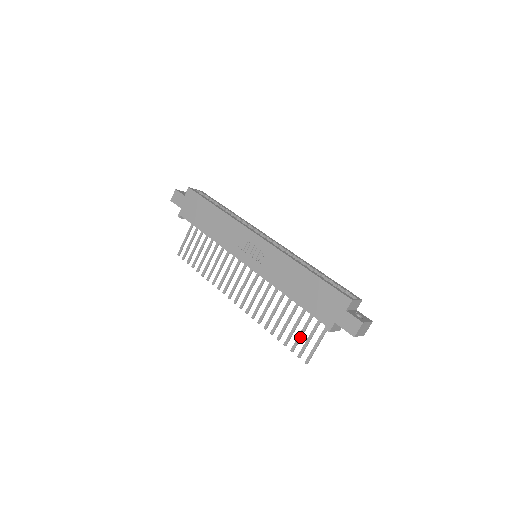
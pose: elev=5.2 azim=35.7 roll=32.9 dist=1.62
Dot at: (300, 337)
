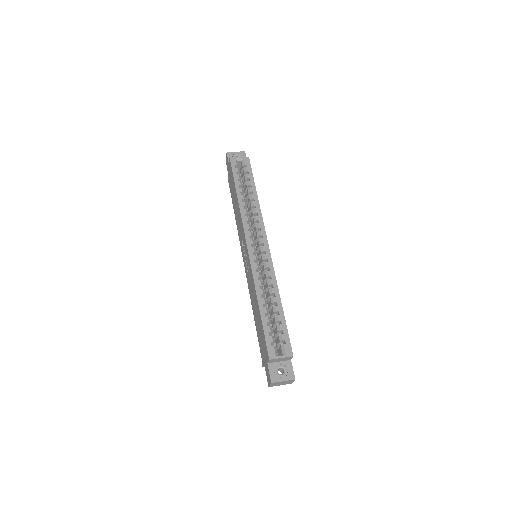
Dot at: occluded
